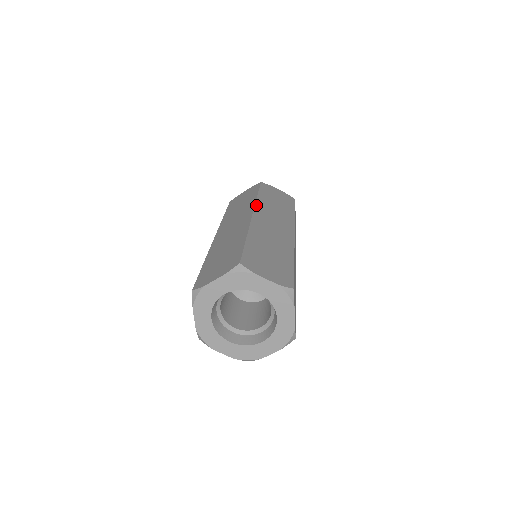
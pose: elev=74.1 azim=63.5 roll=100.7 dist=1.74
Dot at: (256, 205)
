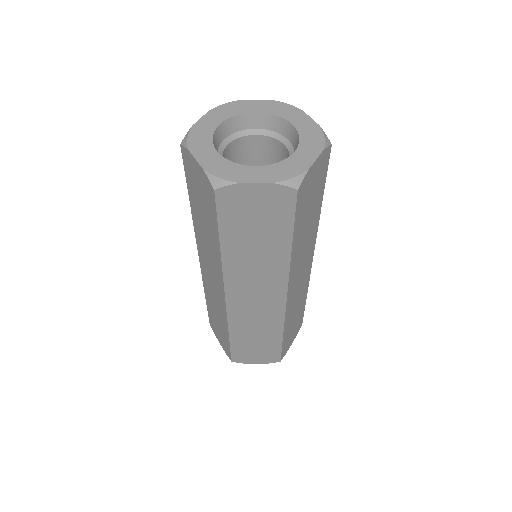
Dot at: occluded
